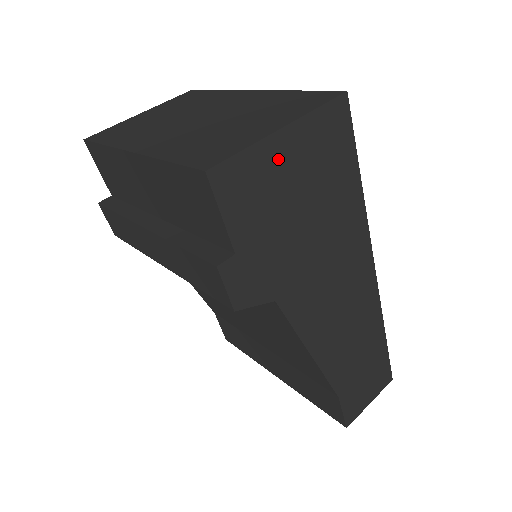
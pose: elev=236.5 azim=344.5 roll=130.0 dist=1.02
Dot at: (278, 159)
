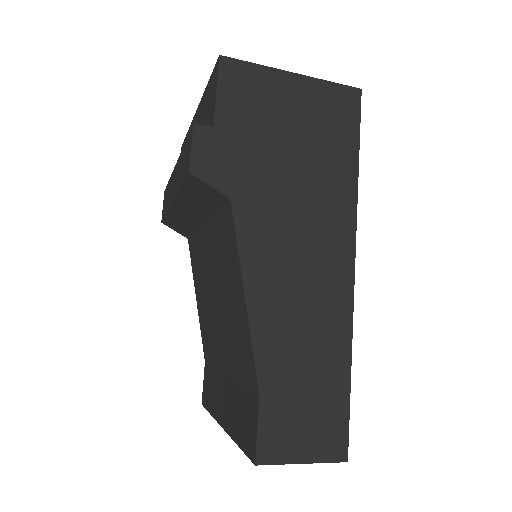
Dot at: (281, 90)
